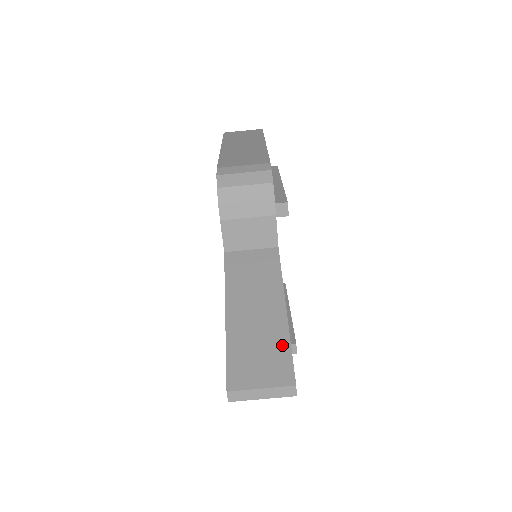
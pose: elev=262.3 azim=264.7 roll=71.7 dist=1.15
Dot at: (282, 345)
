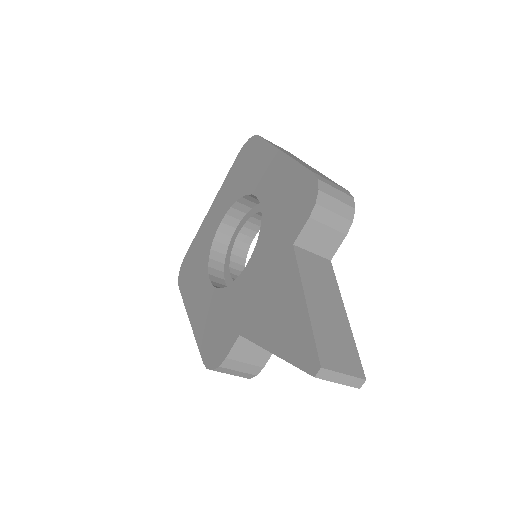
Dot at: (351, 343)
